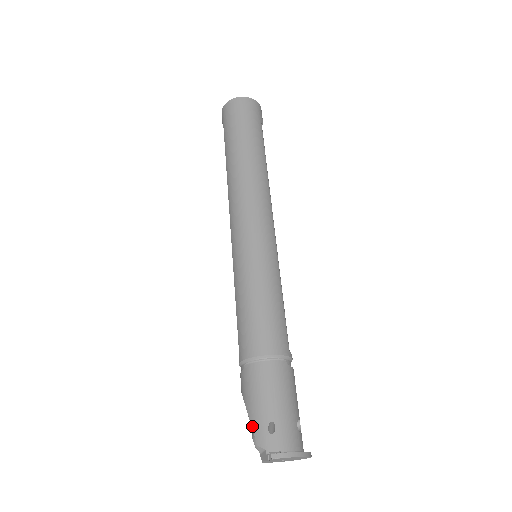
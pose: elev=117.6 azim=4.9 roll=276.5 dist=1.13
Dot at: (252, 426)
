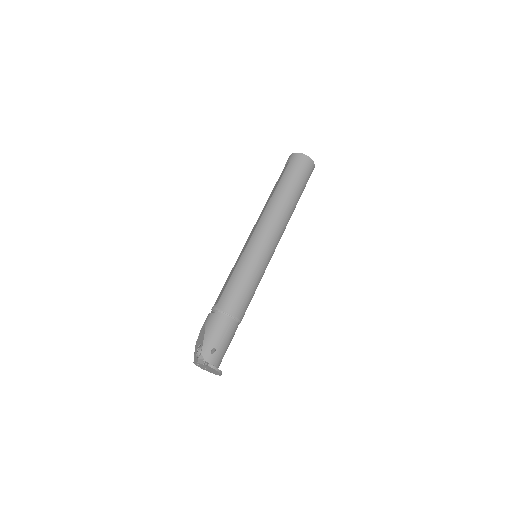
Dot at: (203, 343)
